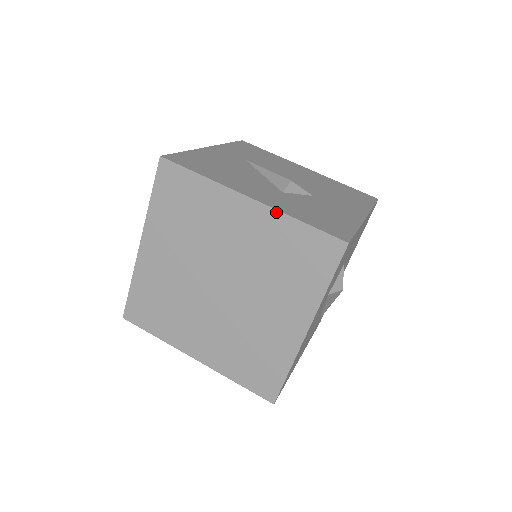
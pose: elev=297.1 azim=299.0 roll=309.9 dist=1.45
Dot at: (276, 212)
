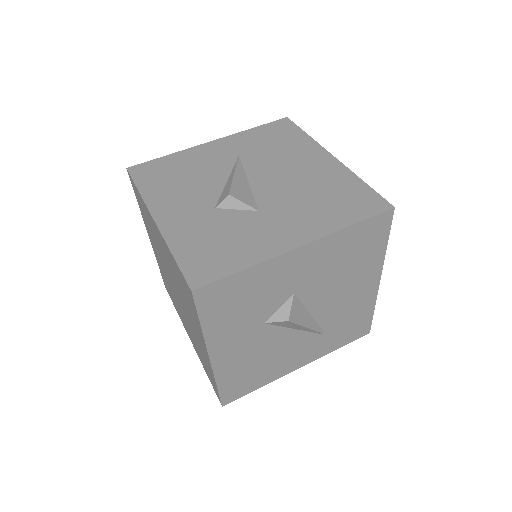
Dot at: (164, 240)
